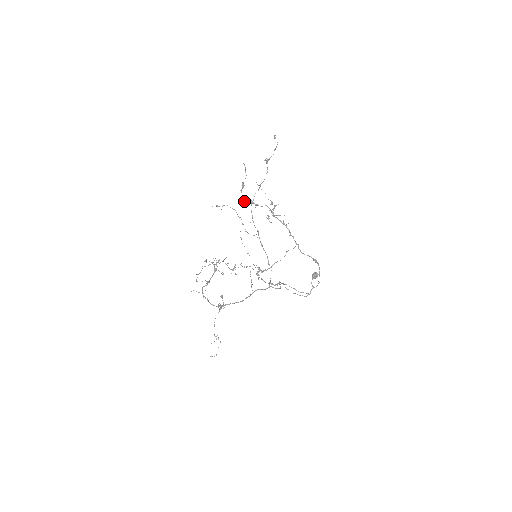
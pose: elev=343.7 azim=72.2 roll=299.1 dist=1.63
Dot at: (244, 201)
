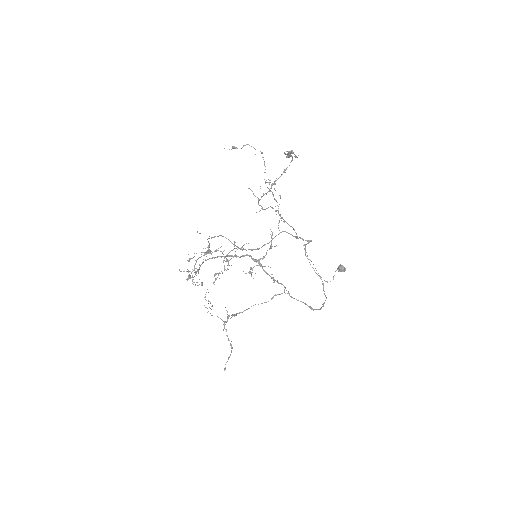
Dot at: (251, 190)
